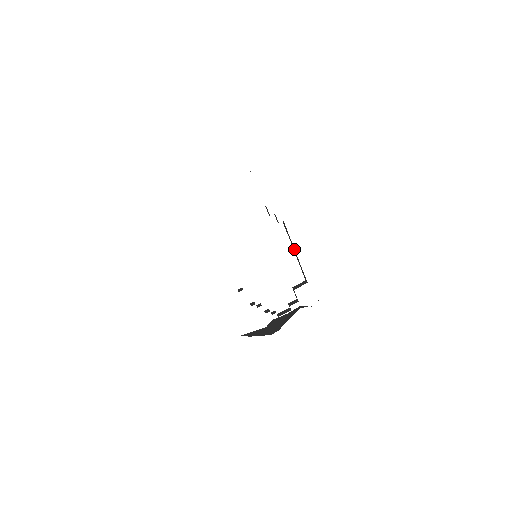
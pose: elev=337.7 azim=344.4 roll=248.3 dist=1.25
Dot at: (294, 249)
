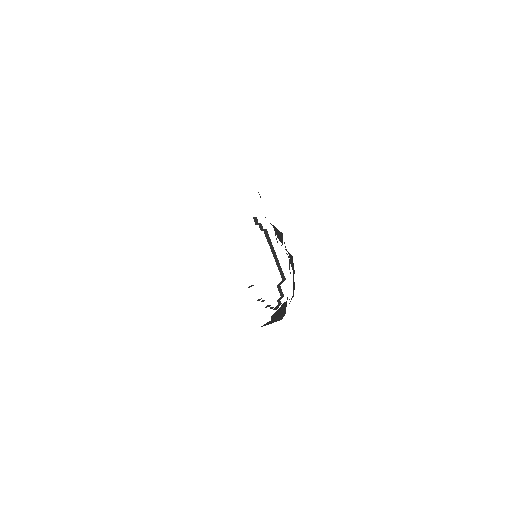
Dot at: (274, 252)
